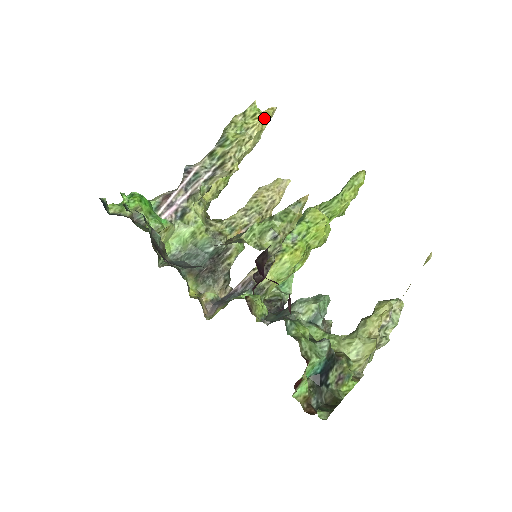
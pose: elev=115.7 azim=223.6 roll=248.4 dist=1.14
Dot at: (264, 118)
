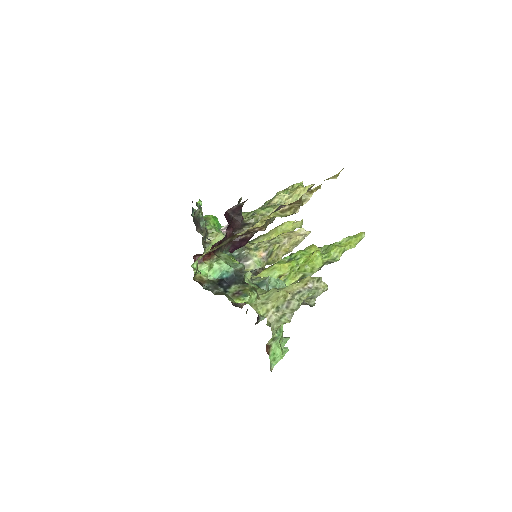
Dot at: (303, 189)
